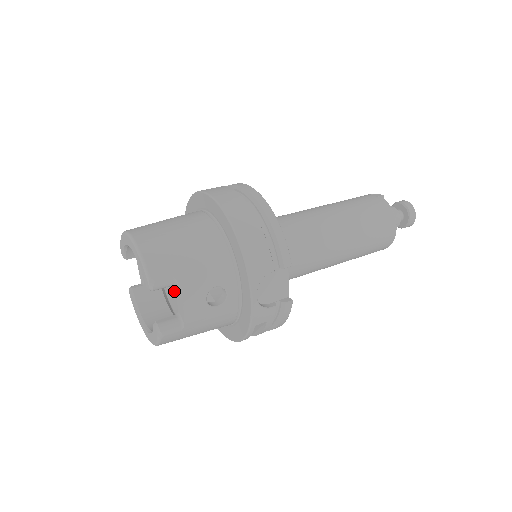
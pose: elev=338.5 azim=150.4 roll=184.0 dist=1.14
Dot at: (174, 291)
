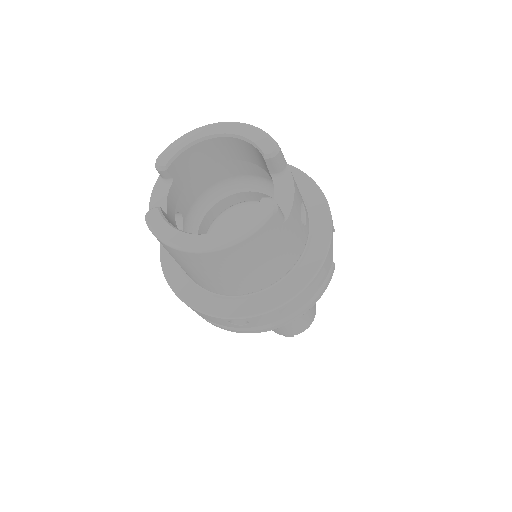
Dot at: occluded
